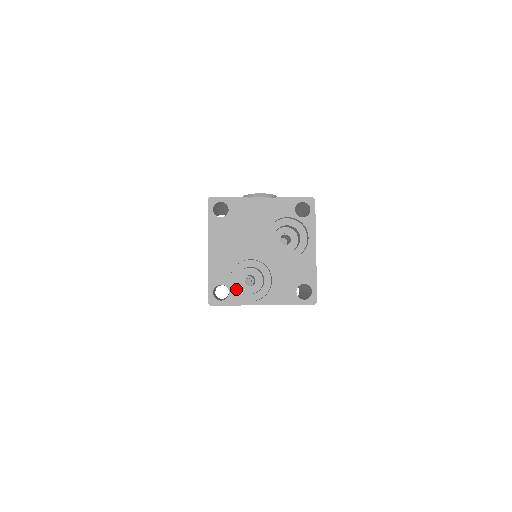
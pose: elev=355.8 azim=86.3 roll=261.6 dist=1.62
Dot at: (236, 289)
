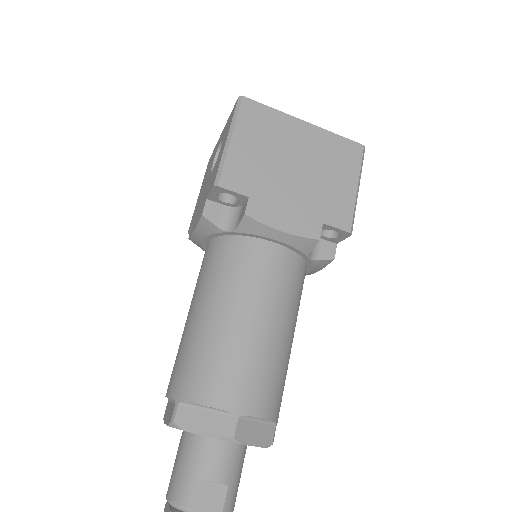
Dot at: occluded
